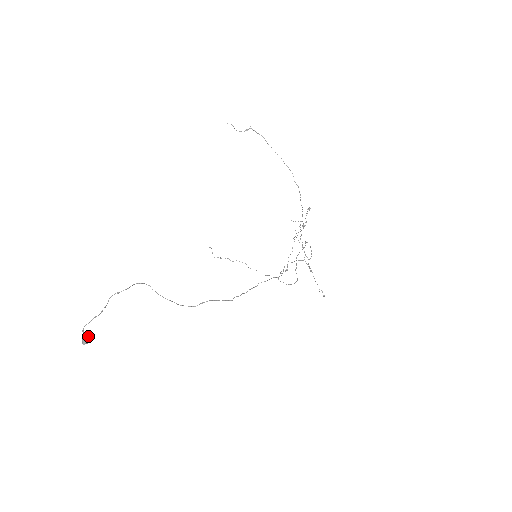
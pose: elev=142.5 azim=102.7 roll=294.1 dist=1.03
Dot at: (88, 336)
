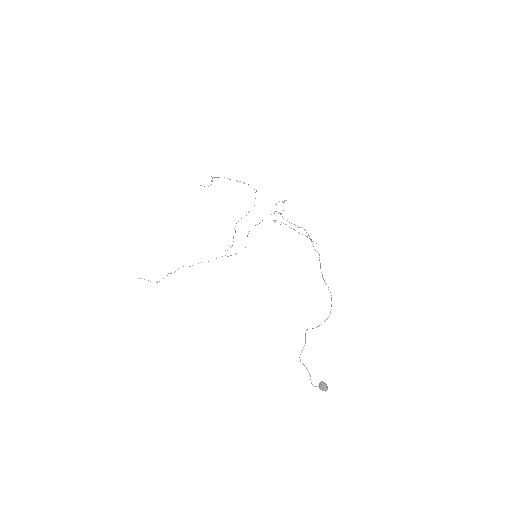
Dot at: (325, 385)
